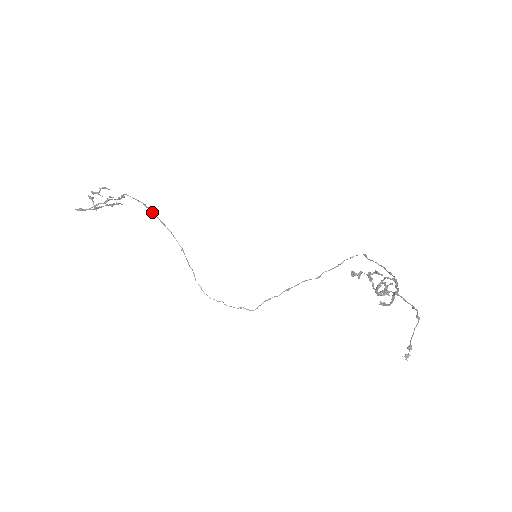
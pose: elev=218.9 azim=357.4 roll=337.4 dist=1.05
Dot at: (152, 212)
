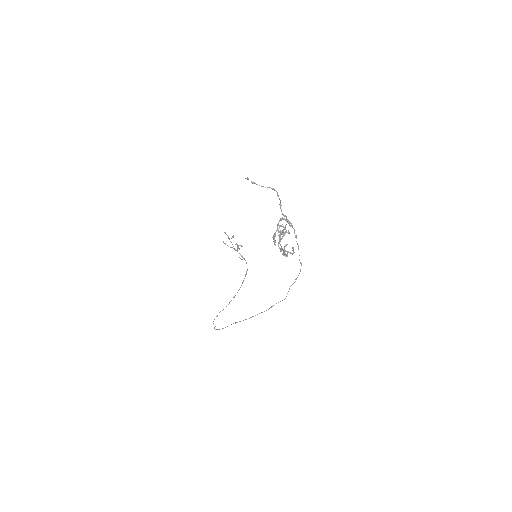
Dot at: occluded
